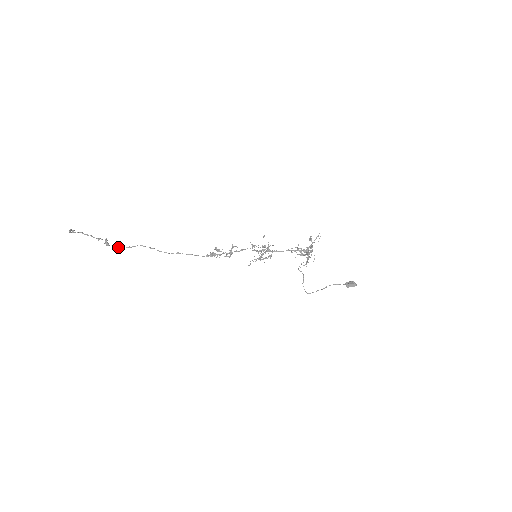
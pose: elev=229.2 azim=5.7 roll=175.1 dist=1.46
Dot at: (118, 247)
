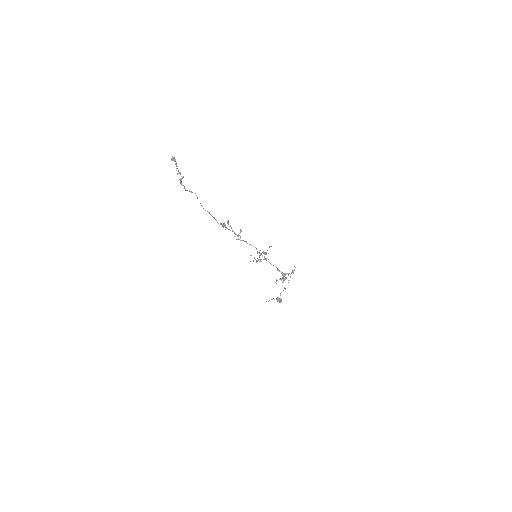
Dot at: occluded
